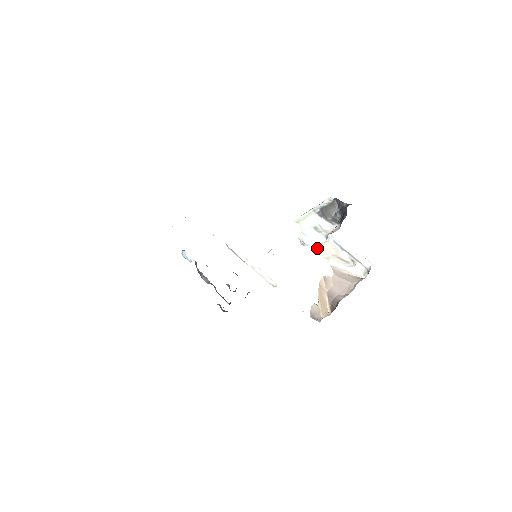
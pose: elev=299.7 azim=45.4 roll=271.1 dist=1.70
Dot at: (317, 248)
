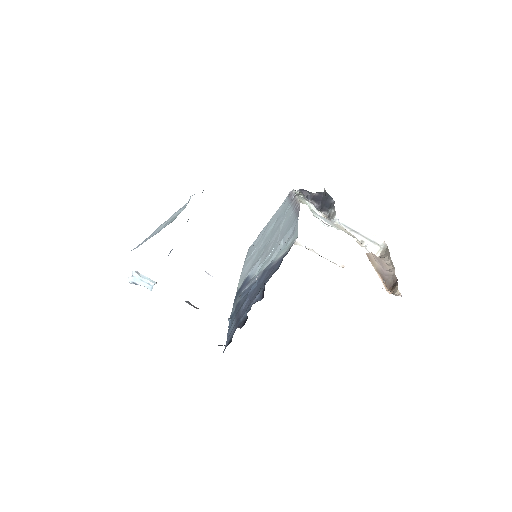
Dot at: (338, 228)
